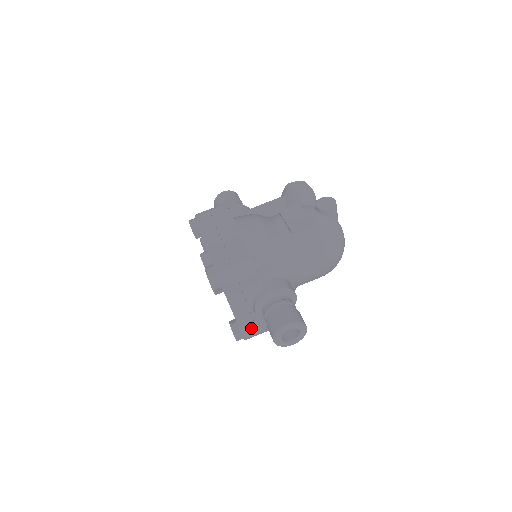
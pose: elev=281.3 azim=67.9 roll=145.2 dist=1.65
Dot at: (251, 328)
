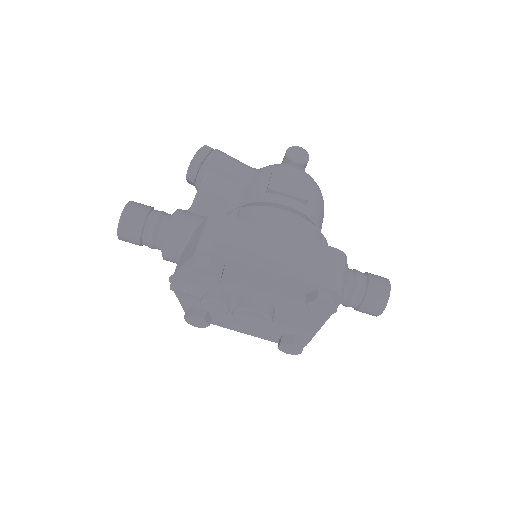
Dot at: occluded
